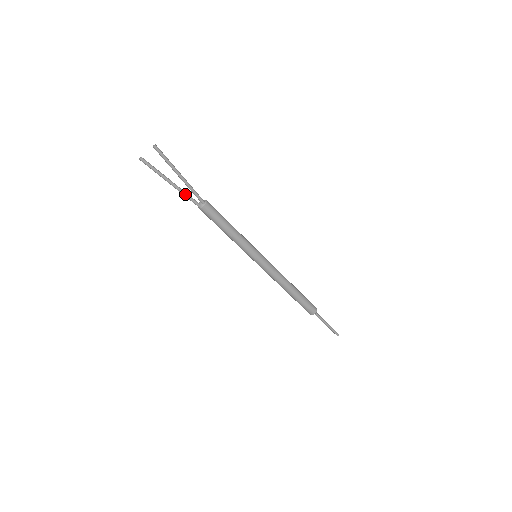
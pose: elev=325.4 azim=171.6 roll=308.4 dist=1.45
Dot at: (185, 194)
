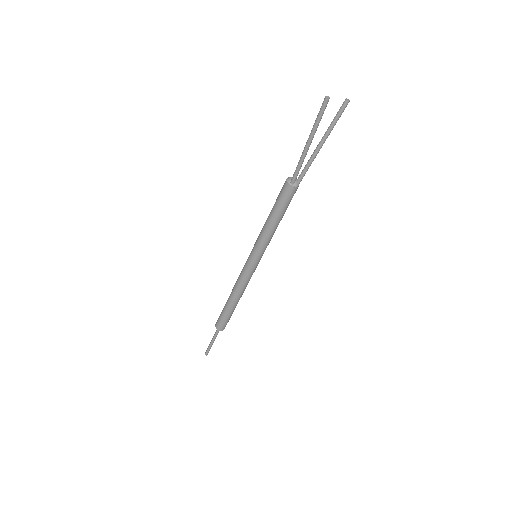
Dot at: (302, 163)
